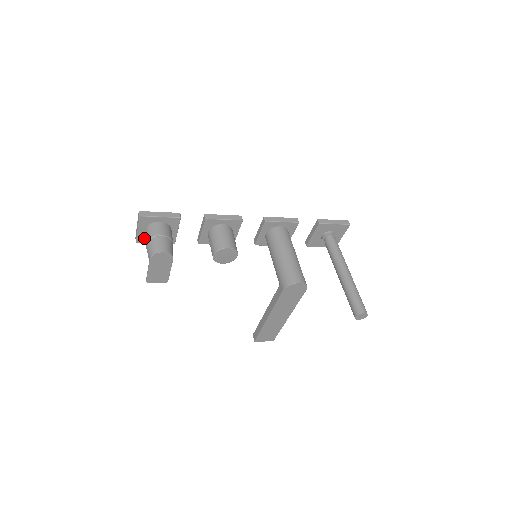
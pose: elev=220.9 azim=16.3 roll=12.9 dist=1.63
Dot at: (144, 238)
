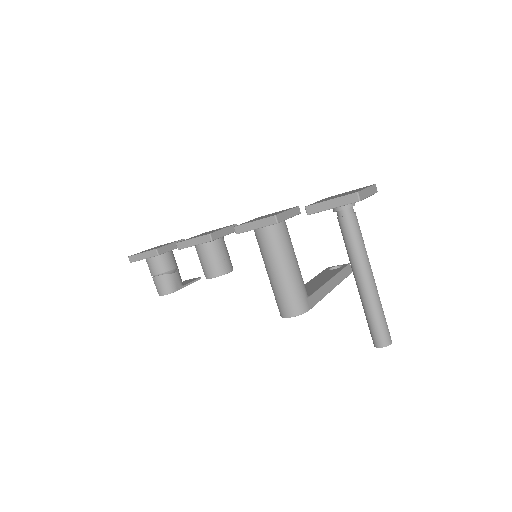
Dot at: occluded
